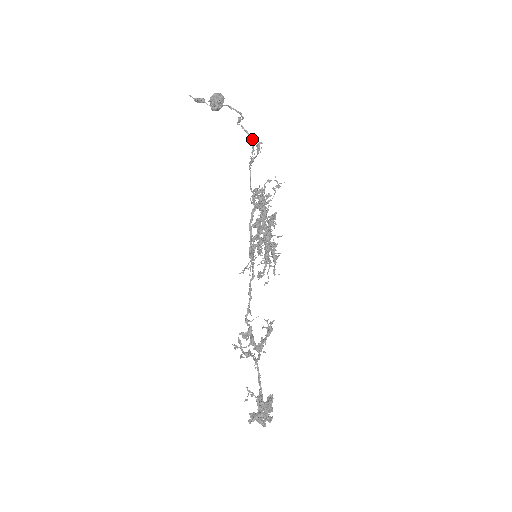
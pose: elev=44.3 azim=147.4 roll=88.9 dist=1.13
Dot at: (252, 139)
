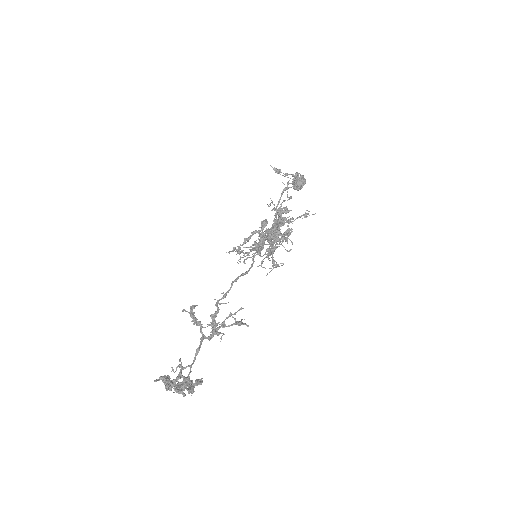
Dot at: occluded
